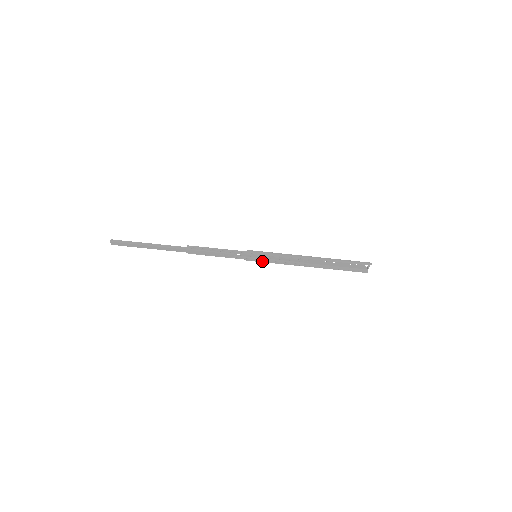
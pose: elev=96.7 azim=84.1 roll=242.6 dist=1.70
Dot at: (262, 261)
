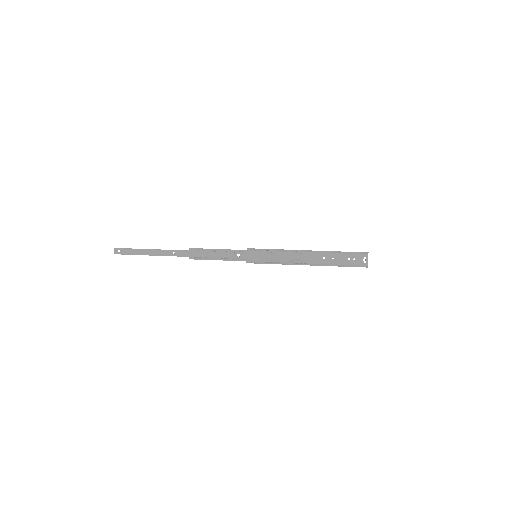
Dot at: (262, 262)
